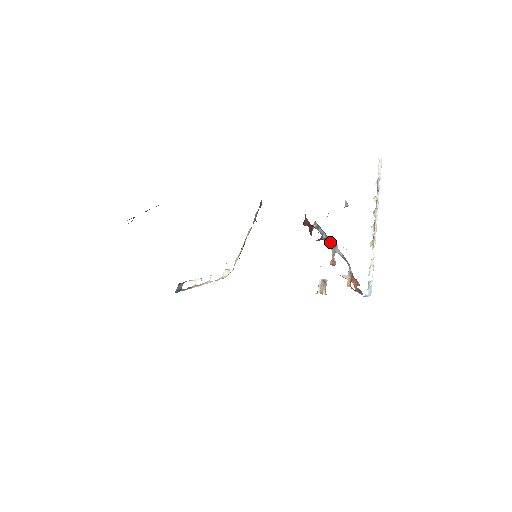
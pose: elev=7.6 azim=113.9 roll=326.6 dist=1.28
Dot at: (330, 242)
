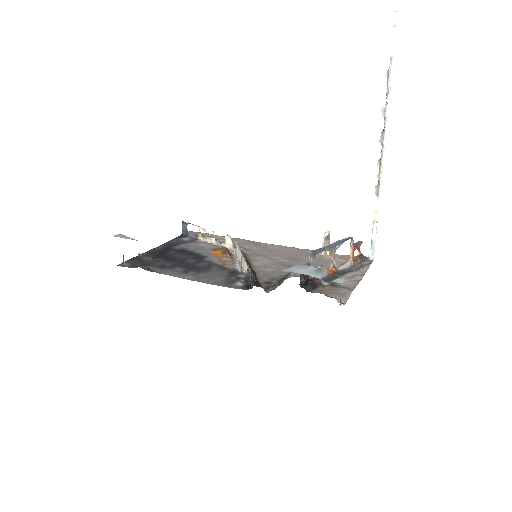
Dot at: (329, 250)
